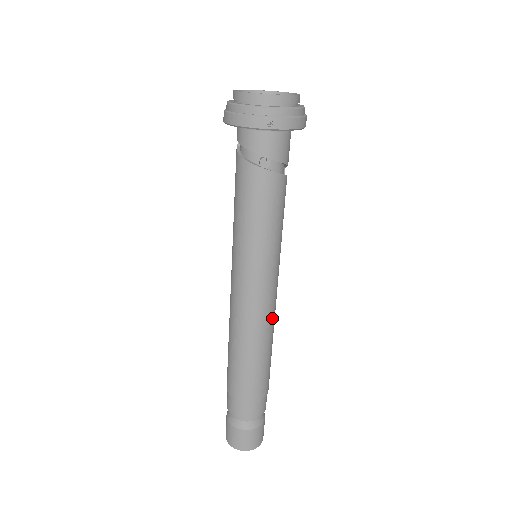
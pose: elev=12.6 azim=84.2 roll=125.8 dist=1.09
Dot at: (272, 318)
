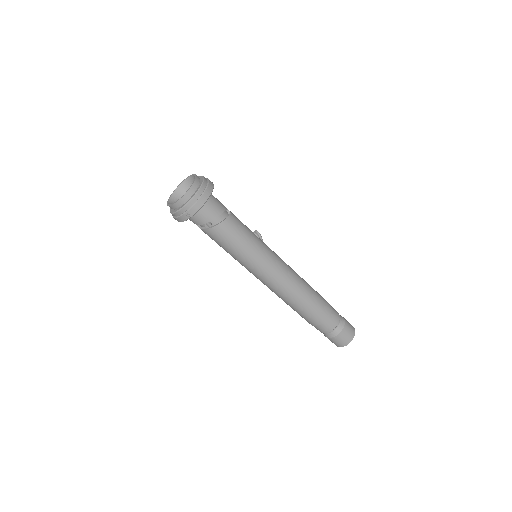
Dot at: (291, 281)
